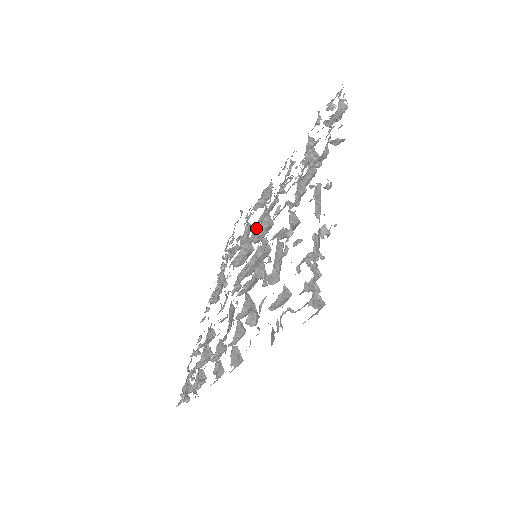
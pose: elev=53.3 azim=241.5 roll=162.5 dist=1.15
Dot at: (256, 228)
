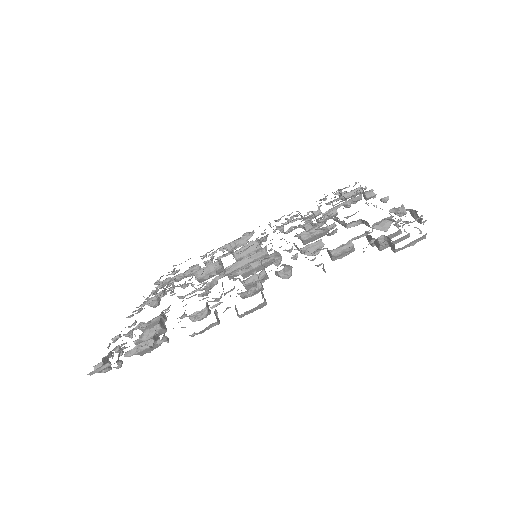
Dot at: occluded
